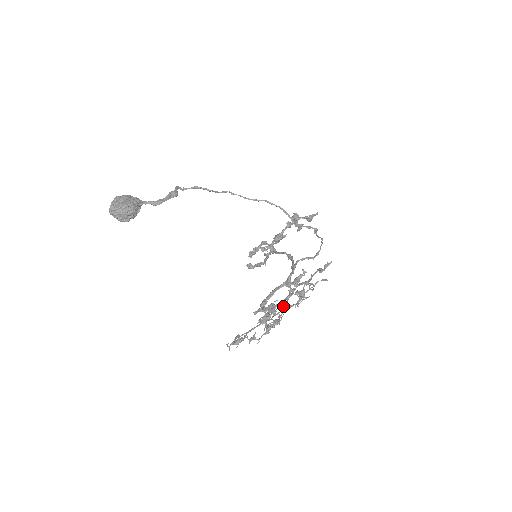
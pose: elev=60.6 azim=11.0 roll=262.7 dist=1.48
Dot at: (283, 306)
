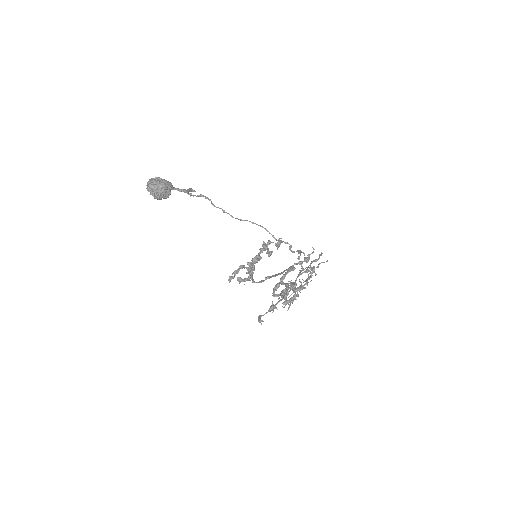
Dot at: occluded
